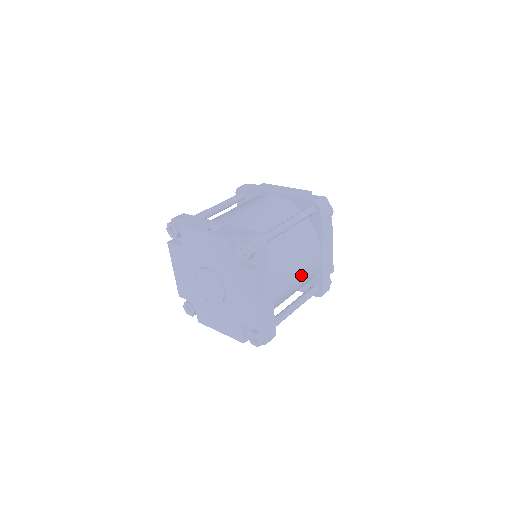
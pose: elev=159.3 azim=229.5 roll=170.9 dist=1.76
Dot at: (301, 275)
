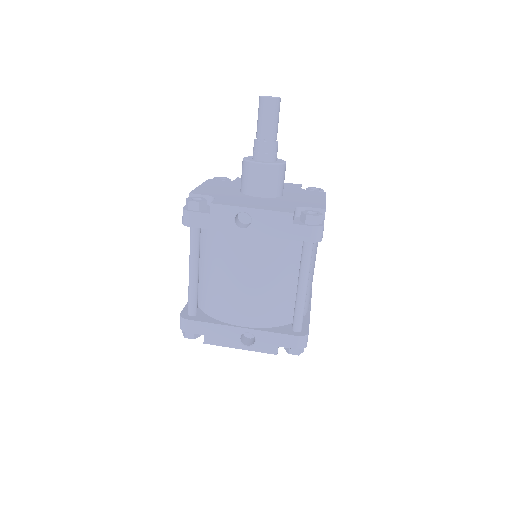
Dot at: occluded
